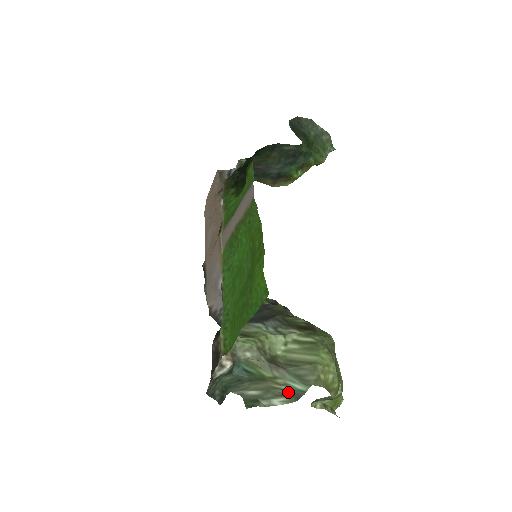
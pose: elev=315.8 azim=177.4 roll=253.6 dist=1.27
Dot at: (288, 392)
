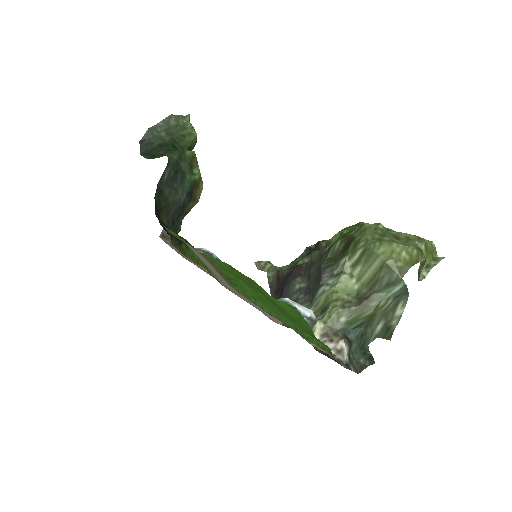
Dot at: (396, 298)
